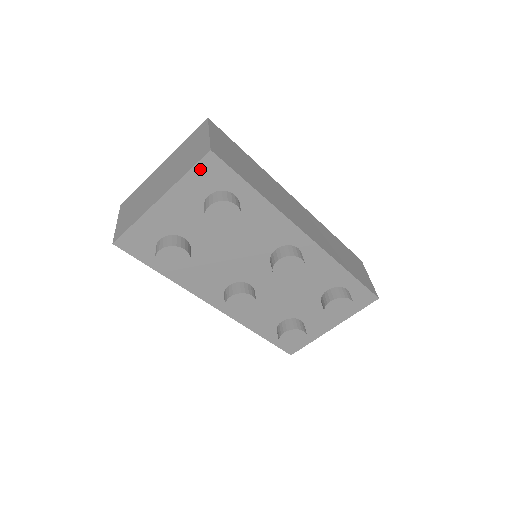
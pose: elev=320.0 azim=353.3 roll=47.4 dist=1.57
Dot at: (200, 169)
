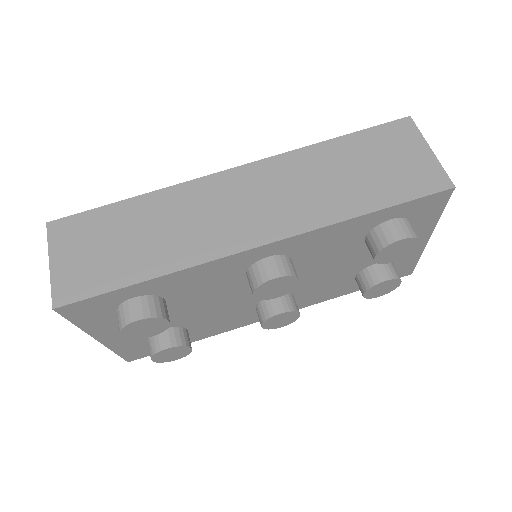
Dot at: (76, 317)
